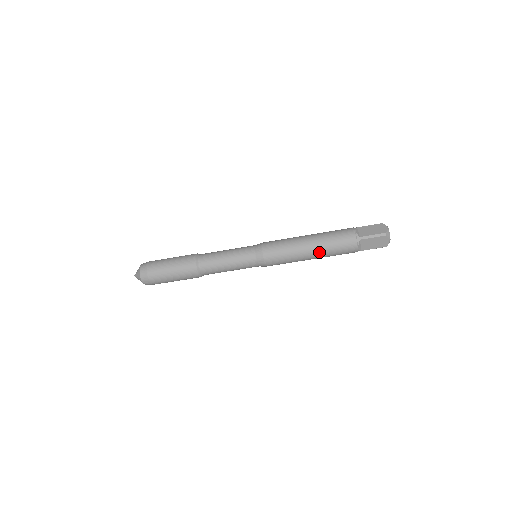
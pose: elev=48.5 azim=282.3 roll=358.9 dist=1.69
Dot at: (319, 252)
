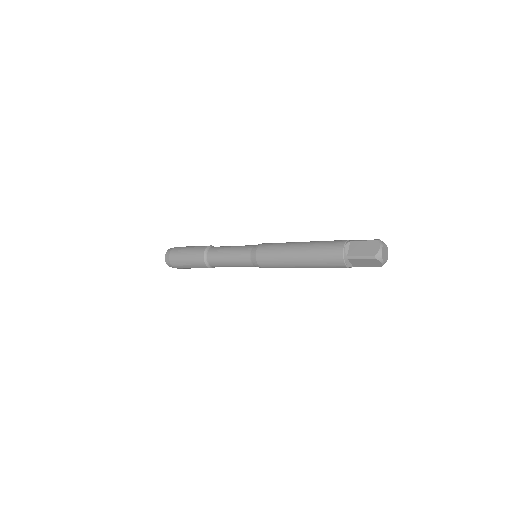
Dot at: (307, 265)
